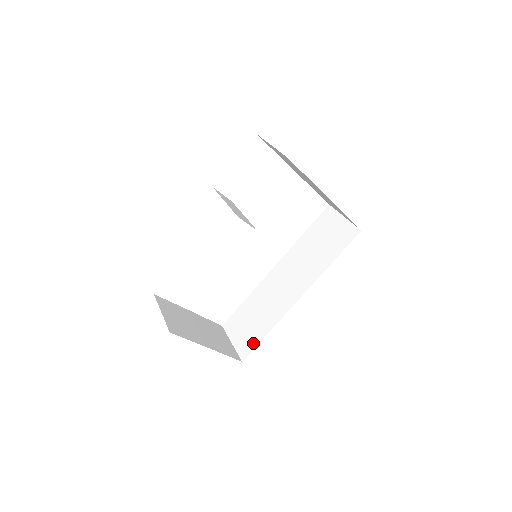
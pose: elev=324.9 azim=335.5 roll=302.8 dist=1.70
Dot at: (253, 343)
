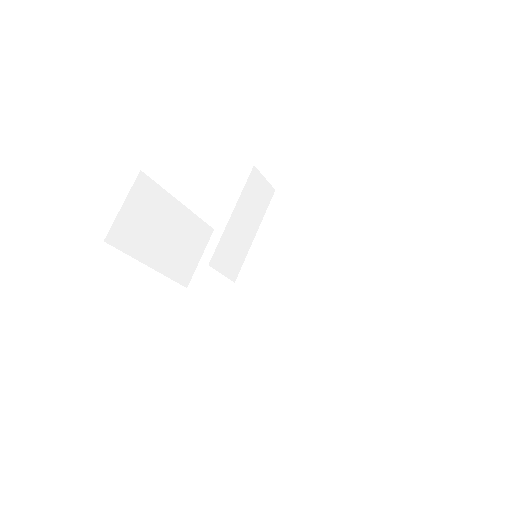
Dot at: (207, 288)
